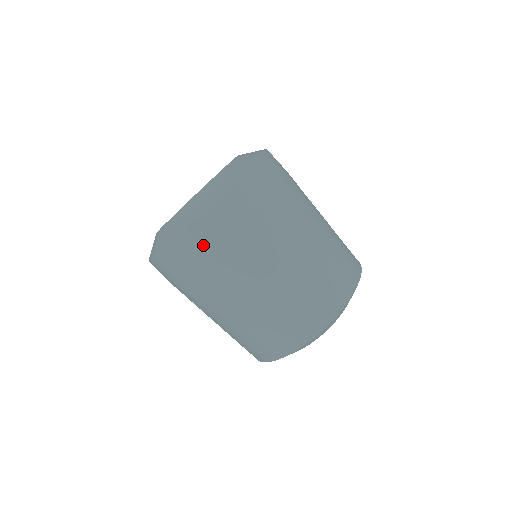
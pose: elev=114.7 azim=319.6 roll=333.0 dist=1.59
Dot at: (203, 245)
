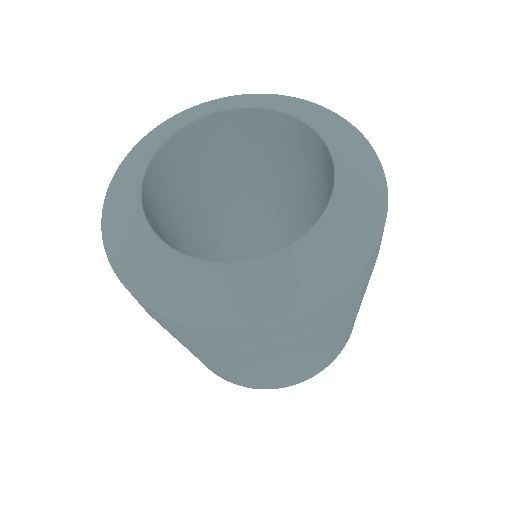
Dot at: (174, 329)
